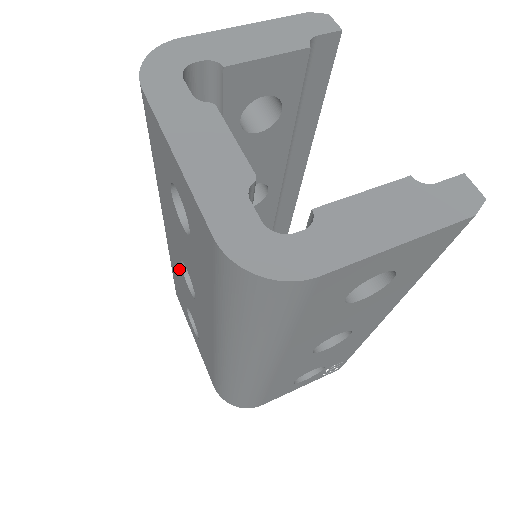
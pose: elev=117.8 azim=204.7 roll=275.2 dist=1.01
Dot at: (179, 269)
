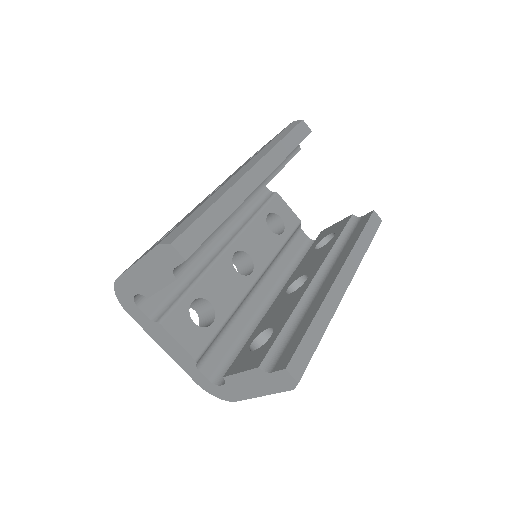
Dot at: occluded
